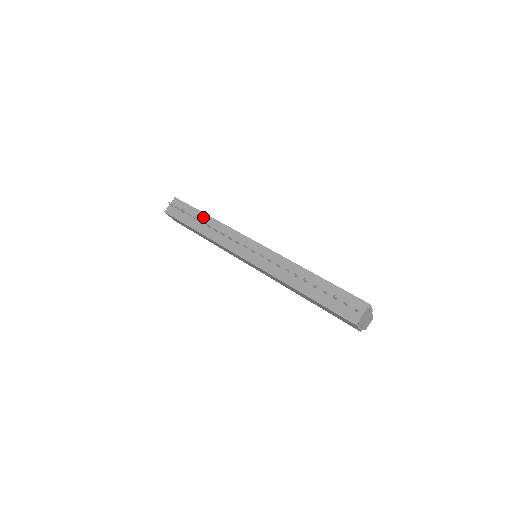
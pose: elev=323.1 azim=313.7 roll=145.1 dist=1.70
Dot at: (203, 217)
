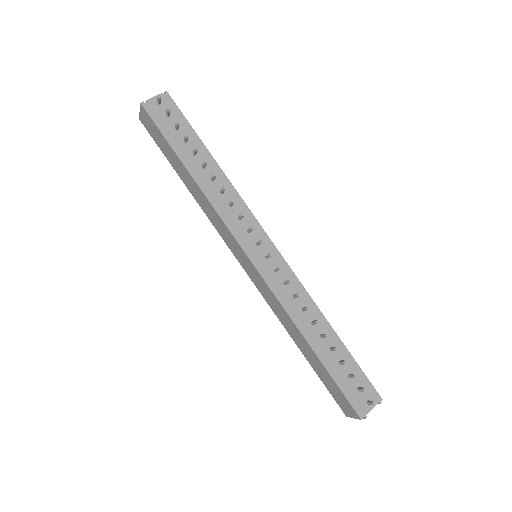
Dot at: (205, 156)
